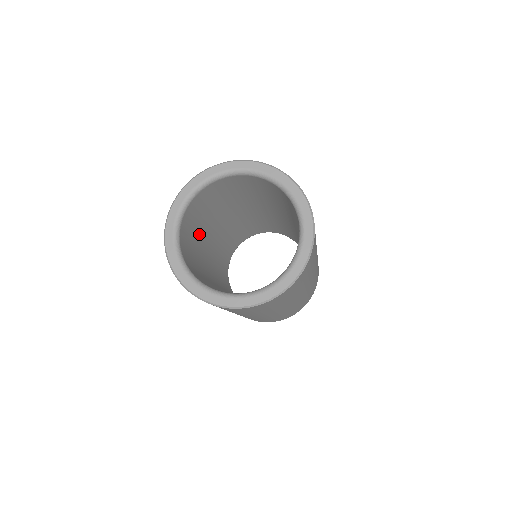
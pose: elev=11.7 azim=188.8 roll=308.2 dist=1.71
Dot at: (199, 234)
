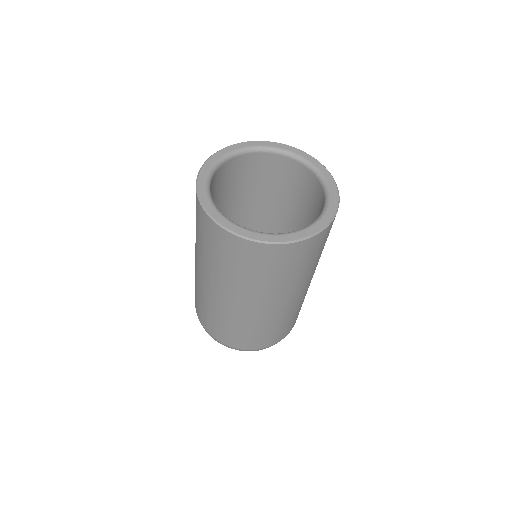
Dot at: occluded
